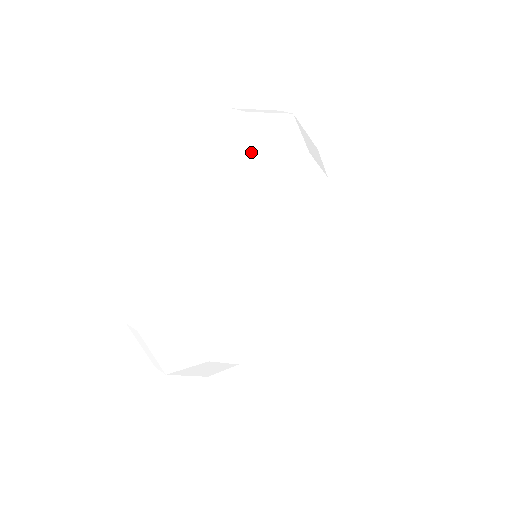
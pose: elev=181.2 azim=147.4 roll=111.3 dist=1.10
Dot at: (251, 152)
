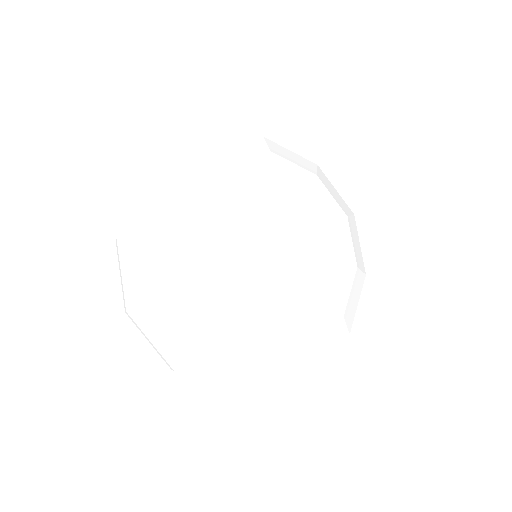
Dot at: (199, 156)
